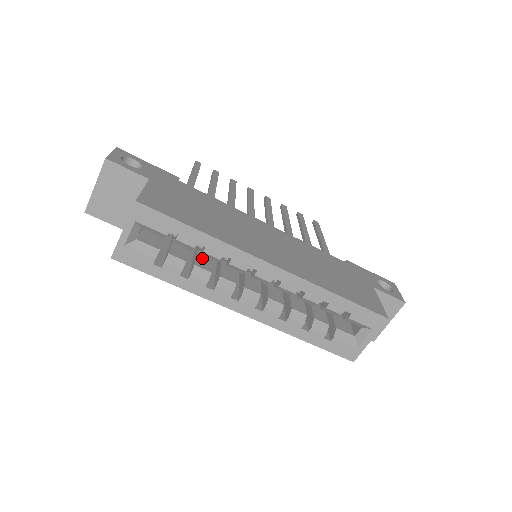
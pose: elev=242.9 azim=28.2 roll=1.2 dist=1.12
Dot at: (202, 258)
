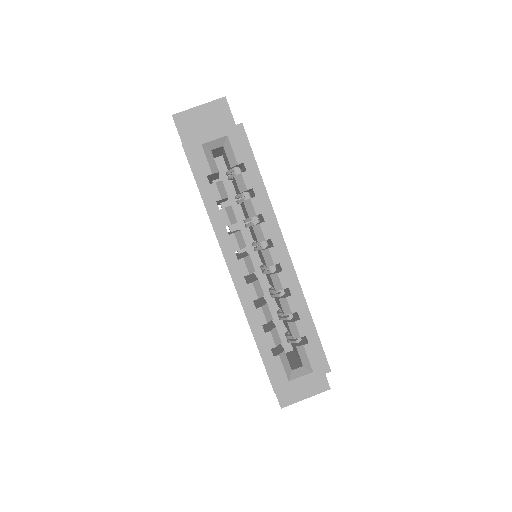
Dot at: occluded
